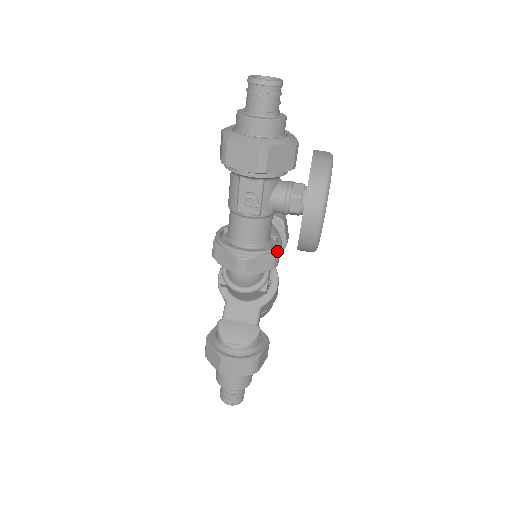
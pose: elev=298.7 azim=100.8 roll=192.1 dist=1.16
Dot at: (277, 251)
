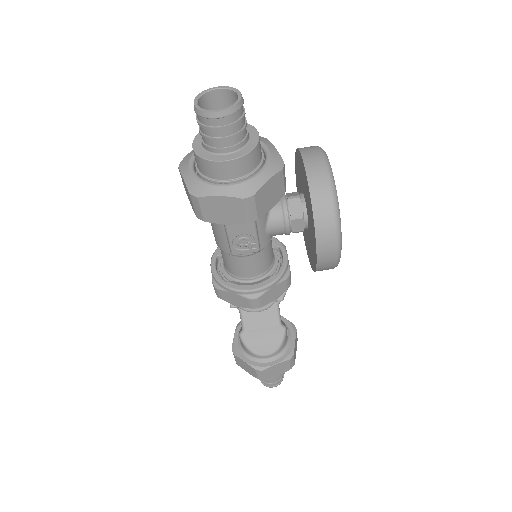
Dot at: (287, 269)
